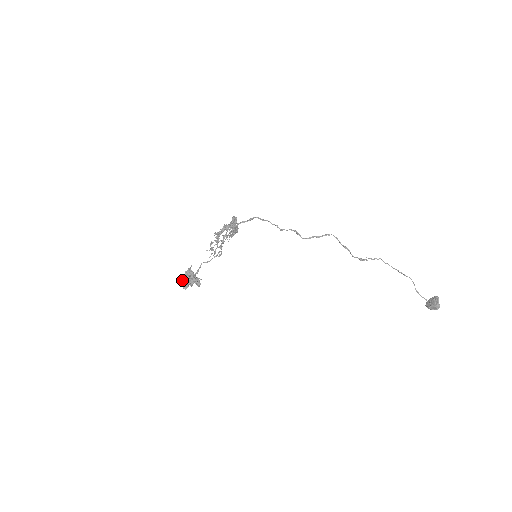
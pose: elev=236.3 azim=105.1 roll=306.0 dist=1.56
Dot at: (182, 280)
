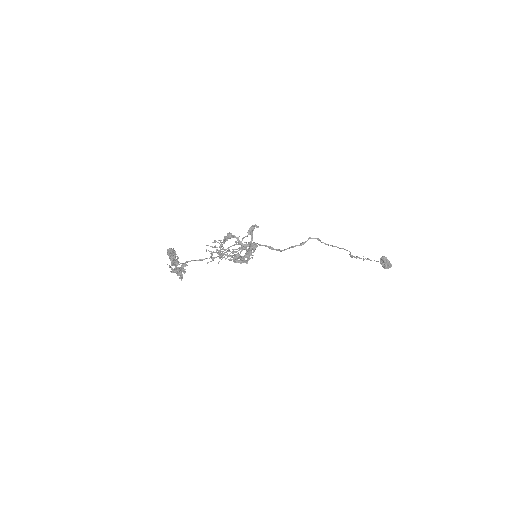
Dot at: occluded
